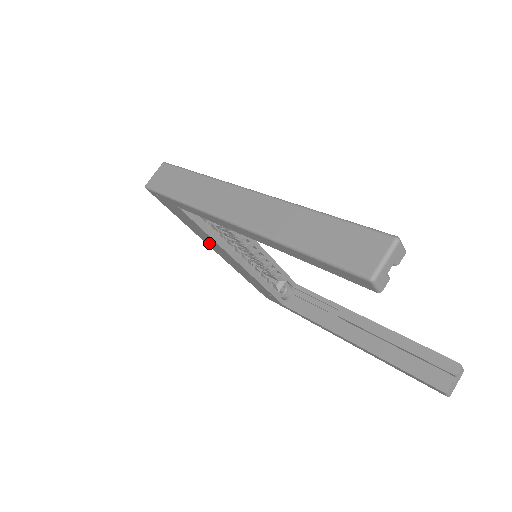
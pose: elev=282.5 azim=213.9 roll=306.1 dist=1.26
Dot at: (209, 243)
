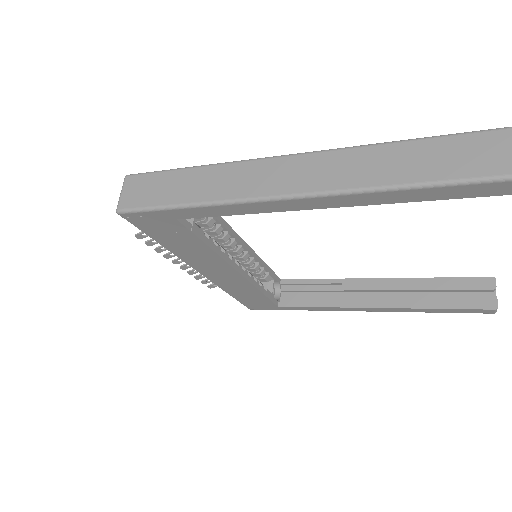
Dot at: (197, 262)
